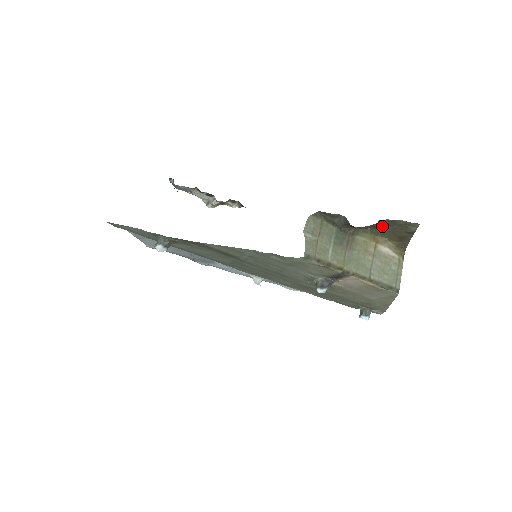
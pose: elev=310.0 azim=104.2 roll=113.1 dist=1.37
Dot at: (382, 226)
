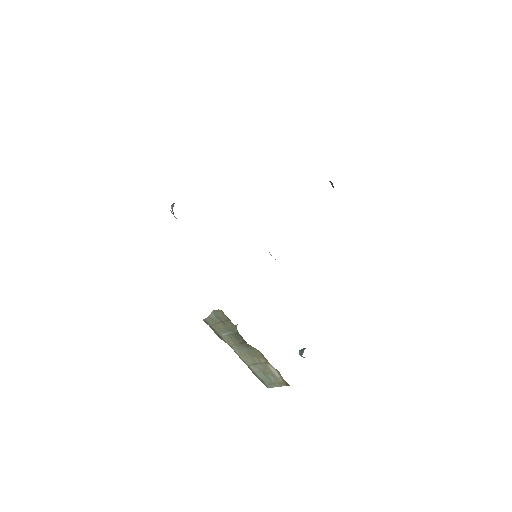
Dot at: occluded
